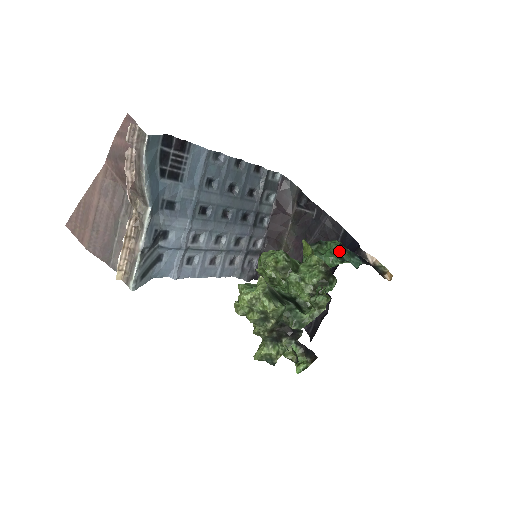
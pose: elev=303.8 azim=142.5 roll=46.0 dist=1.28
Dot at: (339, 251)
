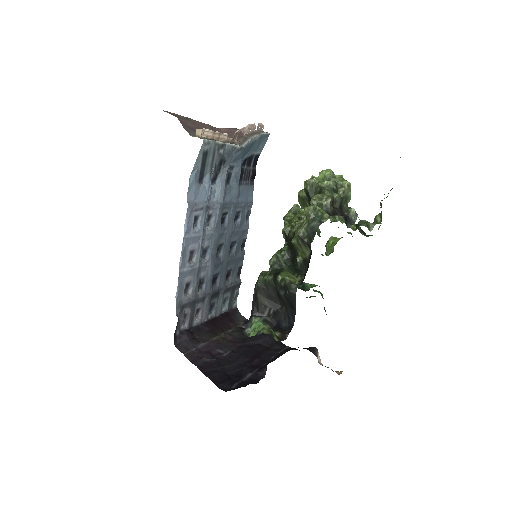
Dot at: occluded
